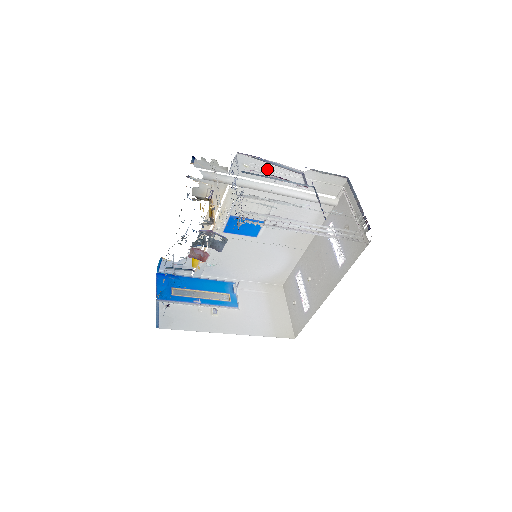
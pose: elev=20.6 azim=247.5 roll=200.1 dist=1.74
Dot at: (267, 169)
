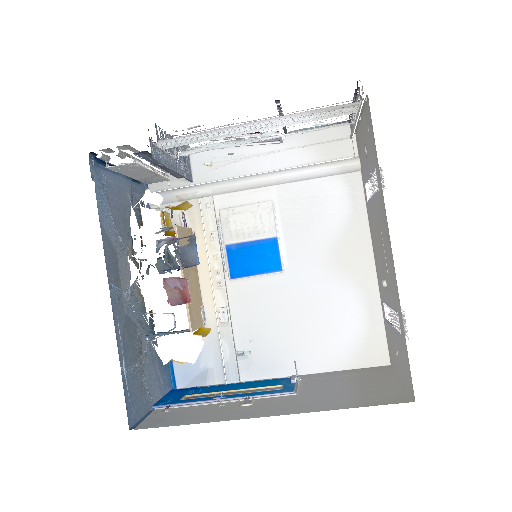
Dot at: (236, 158)
